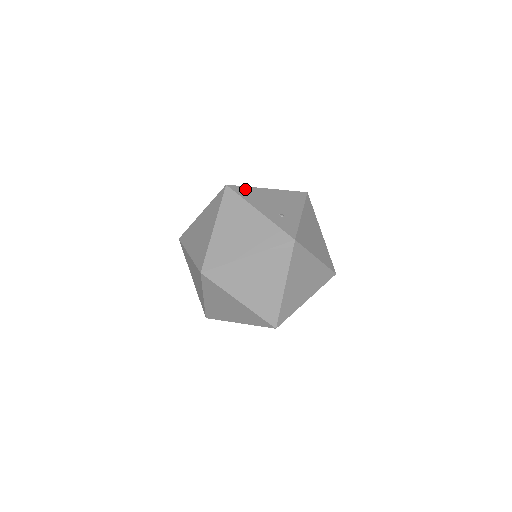
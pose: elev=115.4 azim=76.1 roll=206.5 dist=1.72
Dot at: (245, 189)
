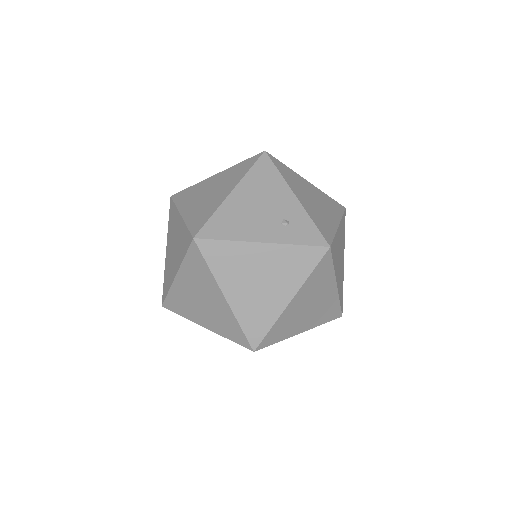
Dot at: (215, 222)
